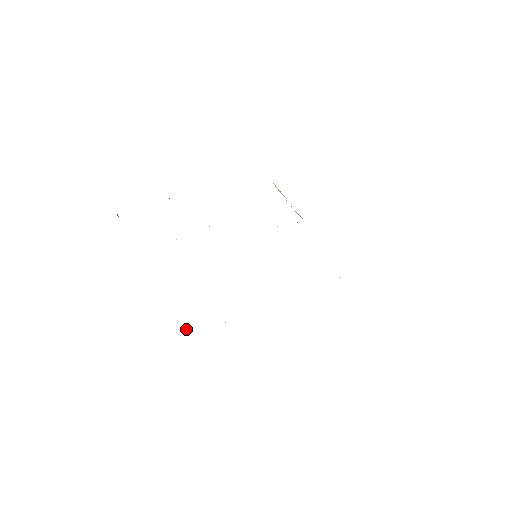
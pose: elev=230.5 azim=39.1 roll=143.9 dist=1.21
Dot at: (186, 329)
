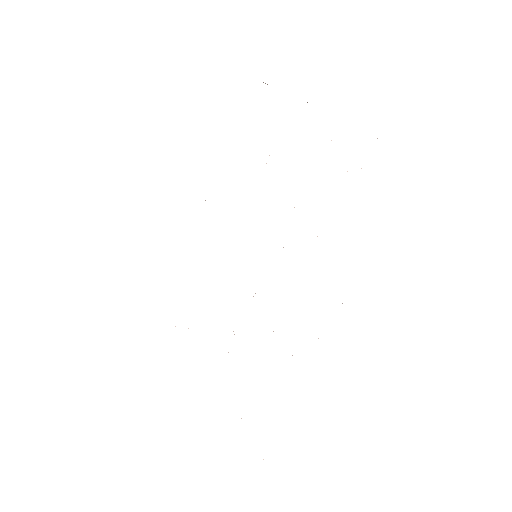
Dot at: occluded
